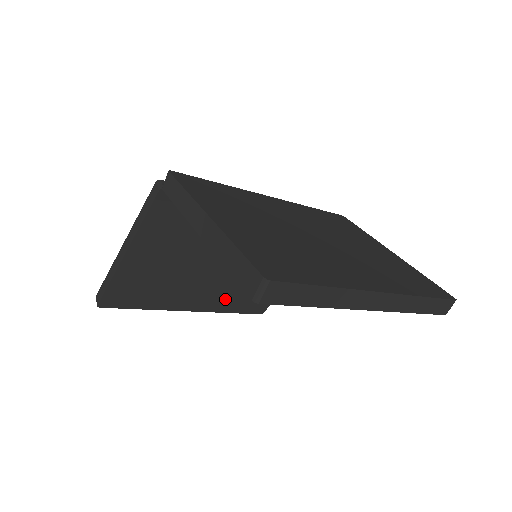
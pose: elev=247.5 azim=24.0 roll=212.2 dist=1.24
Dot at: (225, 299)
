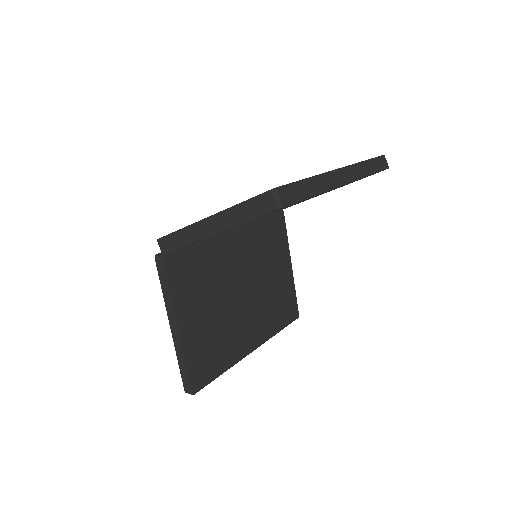
Dot at: (266, 322)
